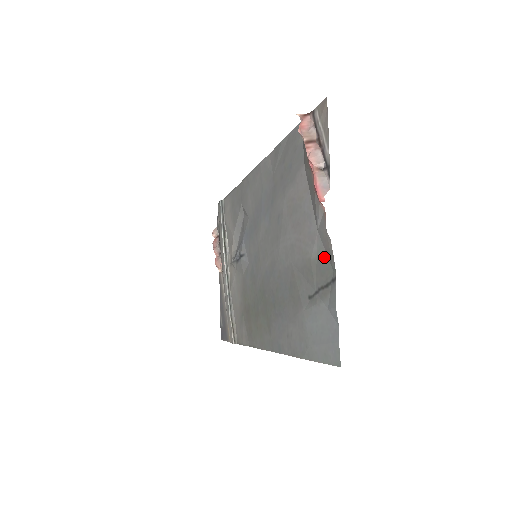
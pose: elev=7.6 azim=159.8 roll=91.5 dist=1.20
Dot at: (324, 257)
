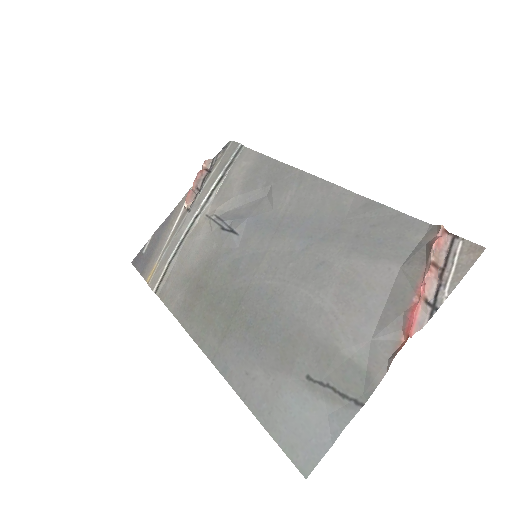
Dot at: (361, 370)
